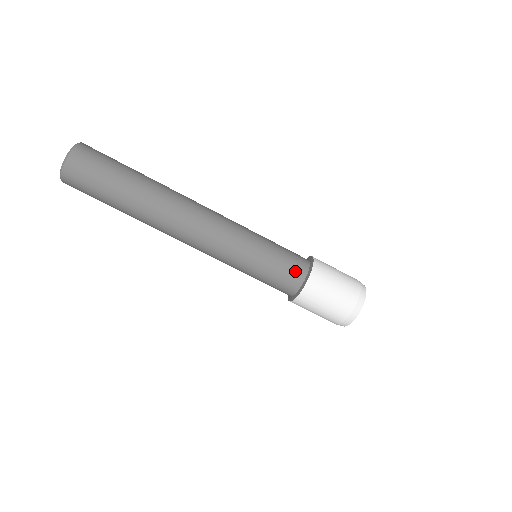
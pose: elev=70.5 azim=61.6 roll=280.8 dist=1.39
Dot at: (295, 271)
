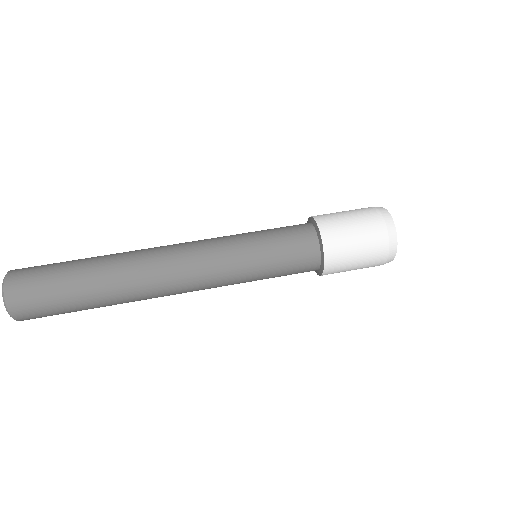
Dot at: (299, 229)
